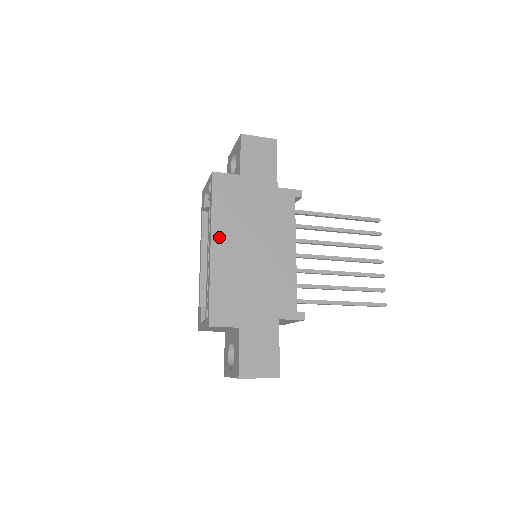
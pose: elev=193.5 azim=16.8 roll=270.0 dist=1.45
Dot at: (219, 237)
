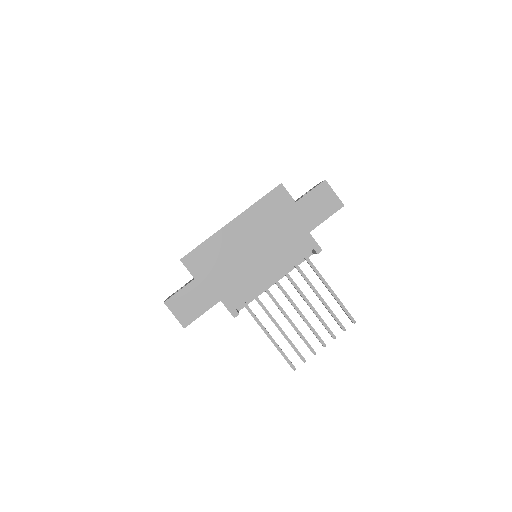
Dot at: (241, 222)
